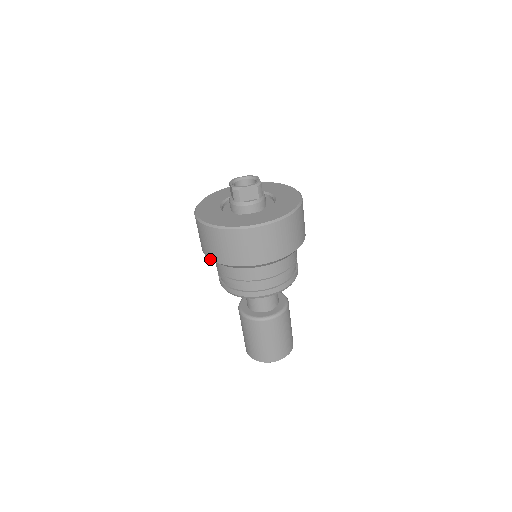
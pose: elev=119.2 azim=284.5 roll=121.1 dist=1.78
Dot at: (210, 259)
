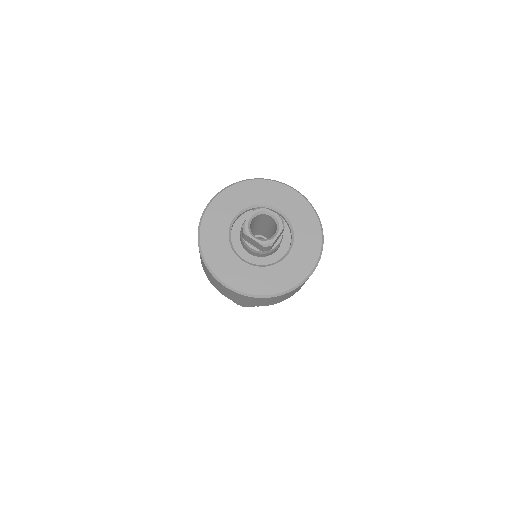
Dot at: occluded
